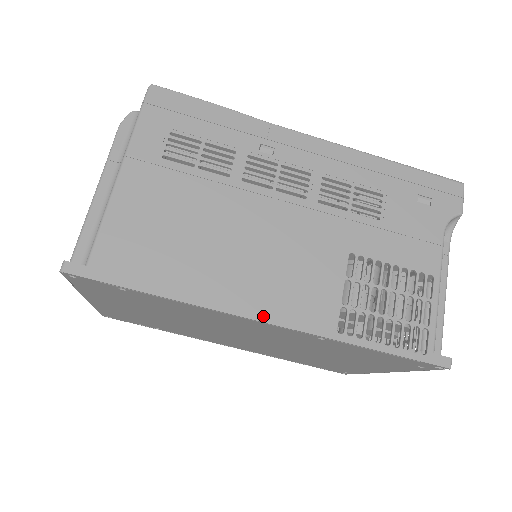
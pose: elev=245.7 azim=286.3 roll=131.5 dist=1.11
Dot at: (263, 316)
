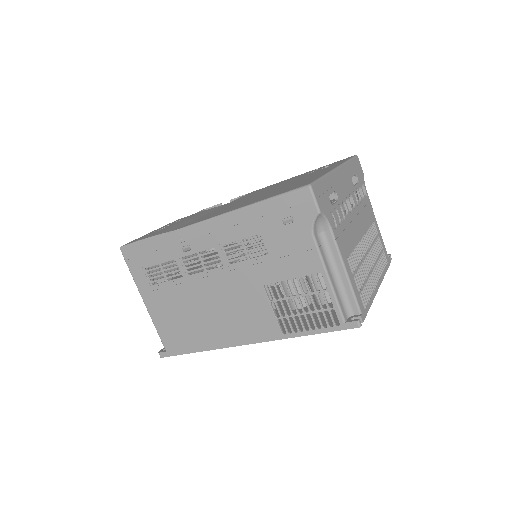
Dot at: (243, 342)
